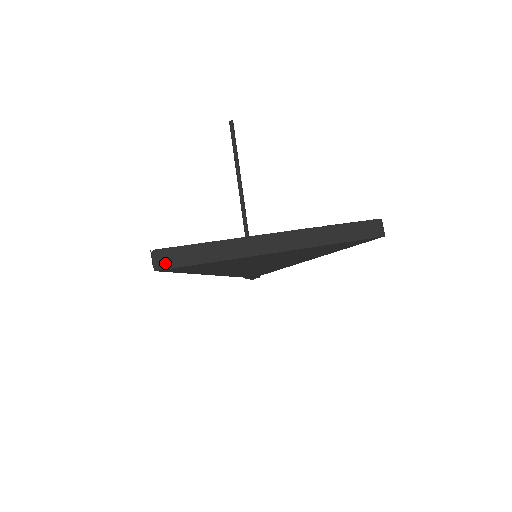
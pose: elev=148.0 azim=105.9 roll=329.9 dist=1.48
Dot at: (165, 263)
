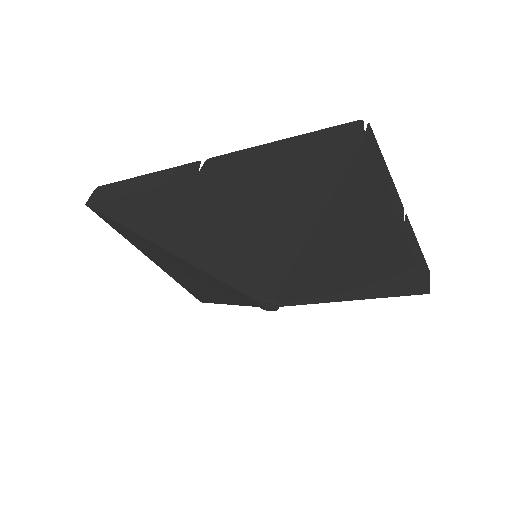
Dot at: (97, 197)
